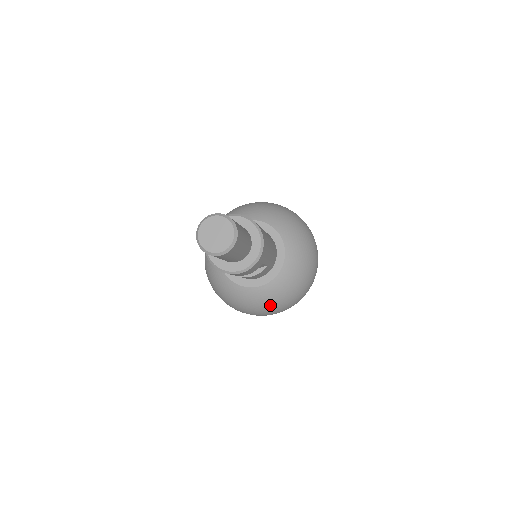
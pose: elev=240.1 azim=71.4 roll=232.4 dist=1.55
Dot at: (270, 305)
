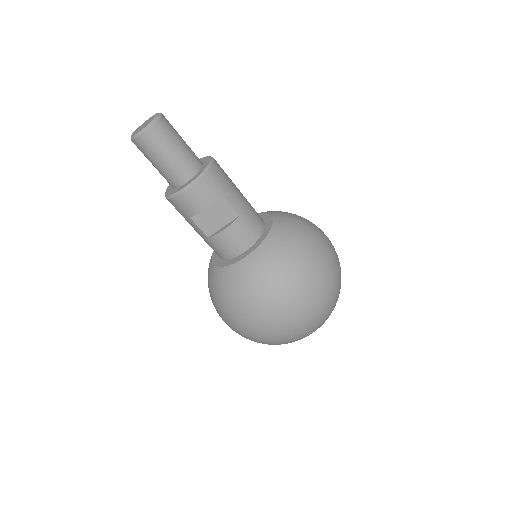
Dot at: (262, 286)
